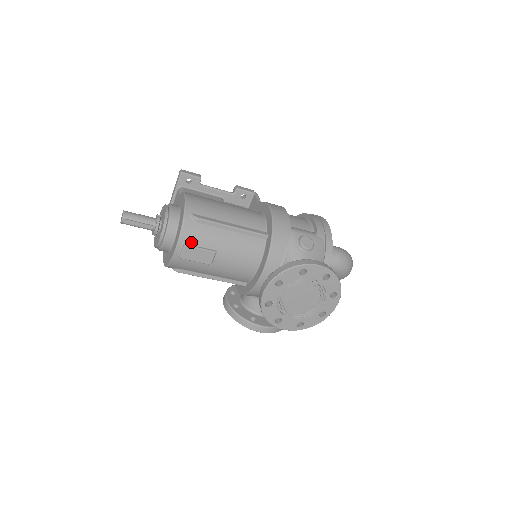
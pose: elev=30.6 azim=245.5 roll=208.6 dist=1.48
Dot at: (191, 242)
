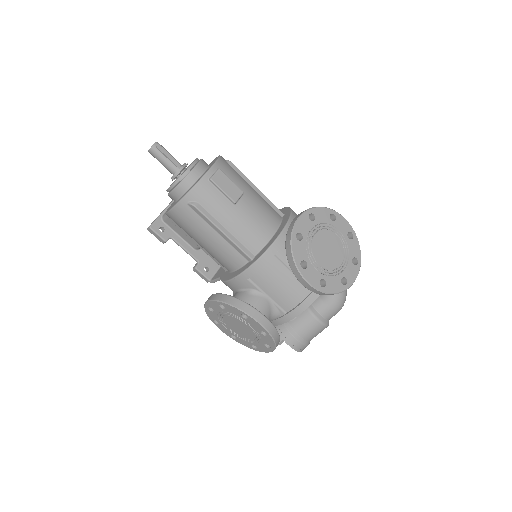
Dot at: (224, 172)
